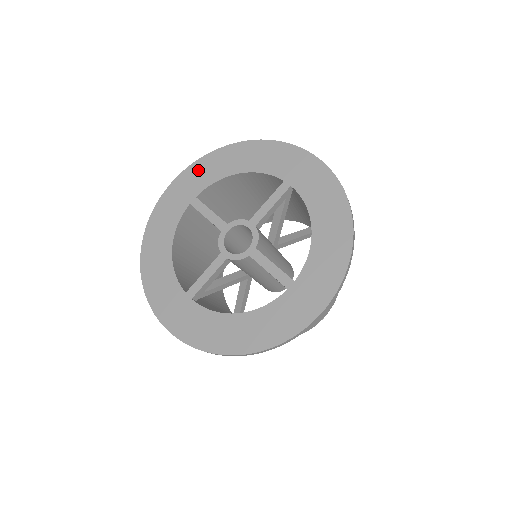
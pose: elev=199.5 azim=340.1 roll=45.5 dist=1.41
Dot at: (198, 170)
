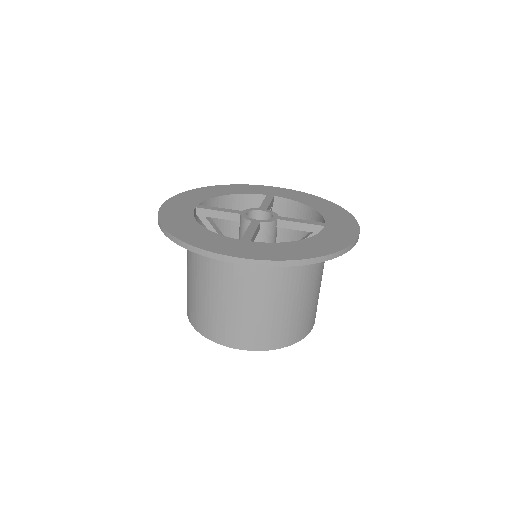
Dot at: (295, 193)
